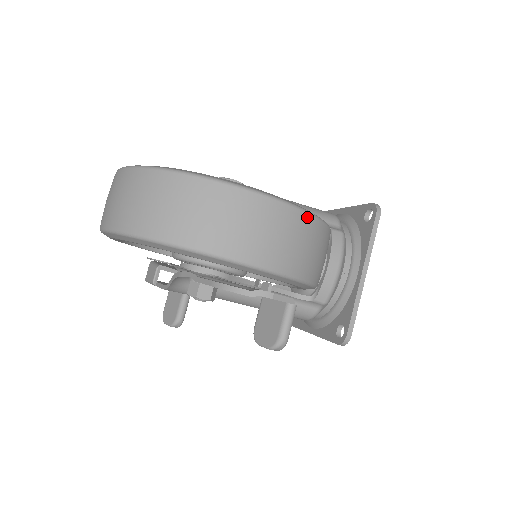
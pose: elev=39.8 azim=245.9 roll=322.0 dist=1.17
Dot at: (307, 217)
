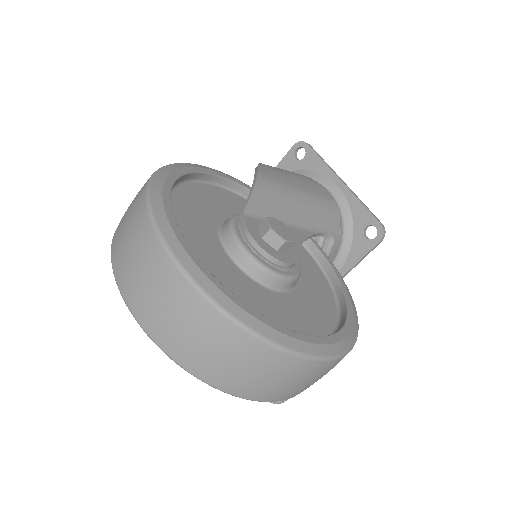
Dot at: occluded
